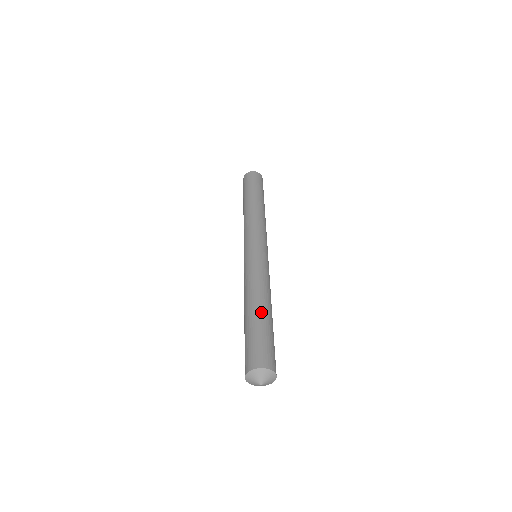
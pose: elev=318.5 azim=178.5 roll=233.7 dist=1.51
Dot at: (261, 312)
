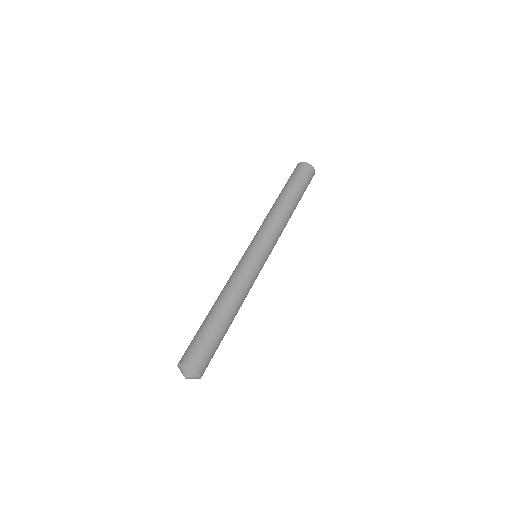
Dot at: (219, 316)
